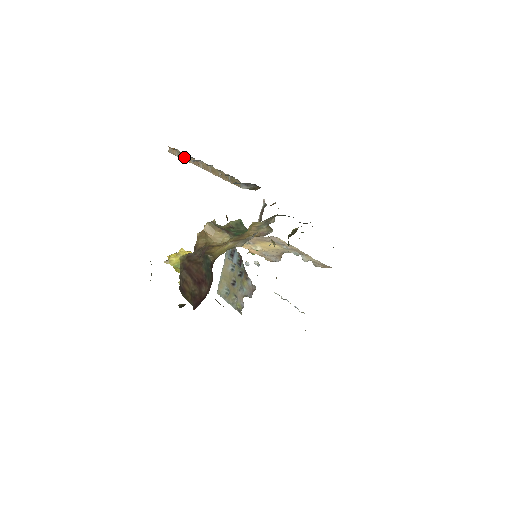
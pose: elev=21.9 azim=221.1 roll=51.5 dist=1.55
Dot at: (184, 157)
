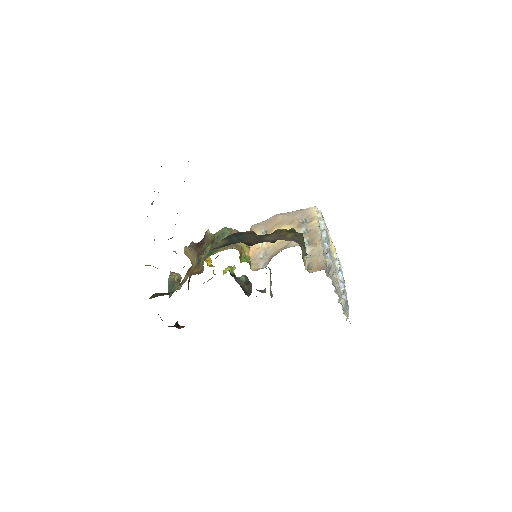
Dot at: occluded
